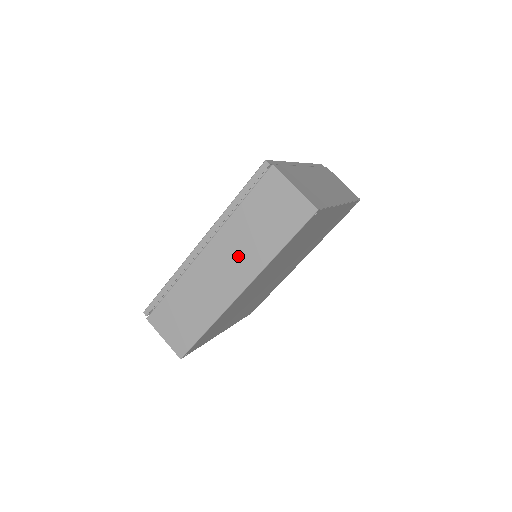
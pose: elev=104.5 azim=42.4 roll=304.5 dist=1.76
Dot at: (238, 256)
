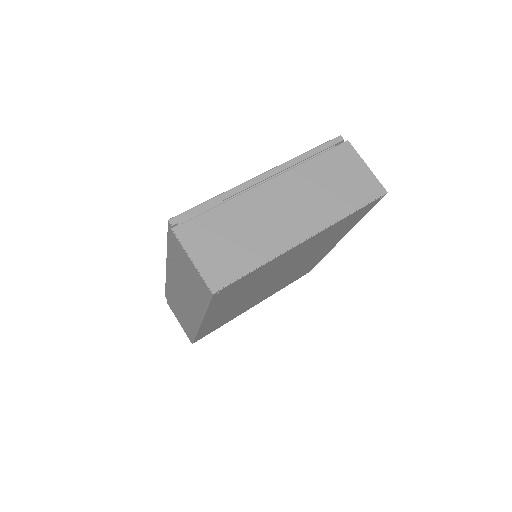
Dot at: (186, 295)
